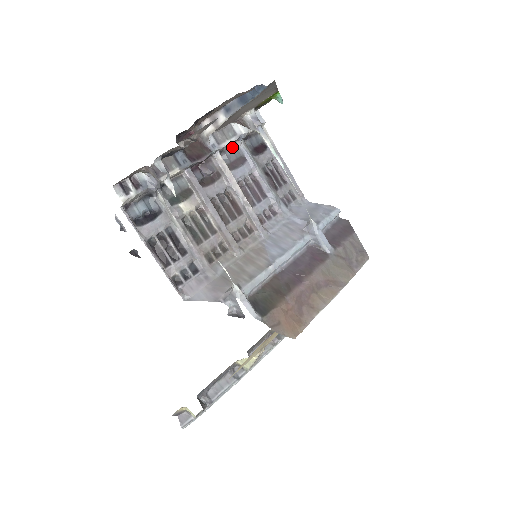
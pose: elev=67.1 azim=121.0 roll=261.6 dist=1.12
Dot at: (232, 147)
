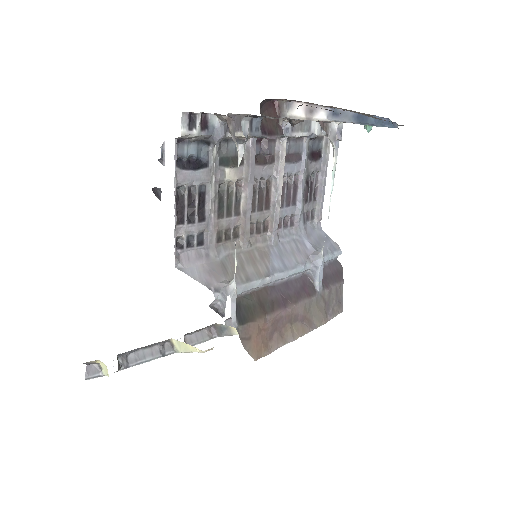
Dot at: (297, 139)
